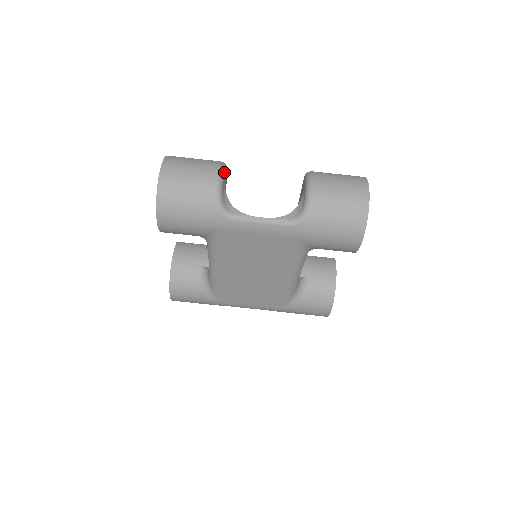
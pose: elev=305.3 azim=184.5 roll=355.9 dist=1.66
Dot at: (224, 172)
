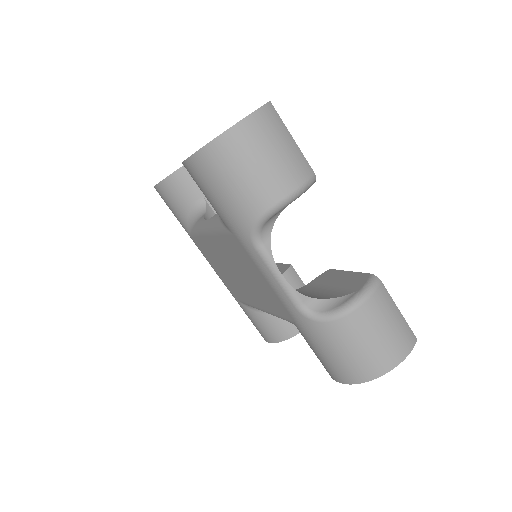
Dot at: (302, 193)
